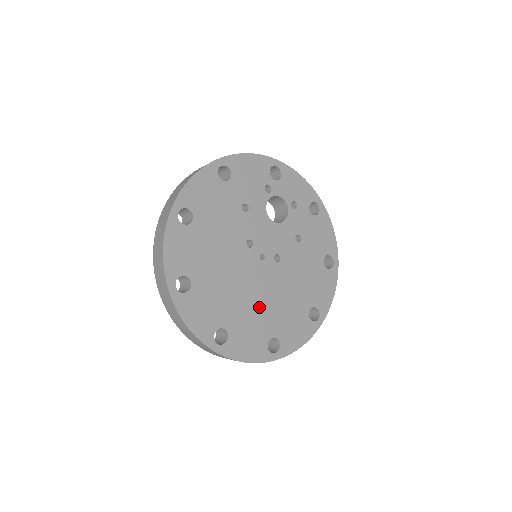
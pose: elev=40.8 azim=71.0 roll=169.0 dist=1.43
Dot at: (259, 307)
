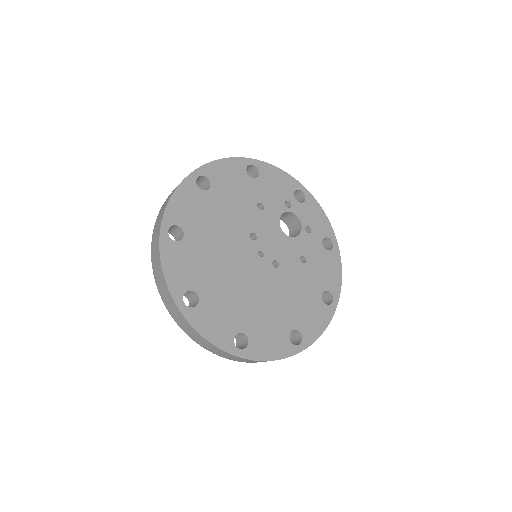
Dot at: (240, 296)
